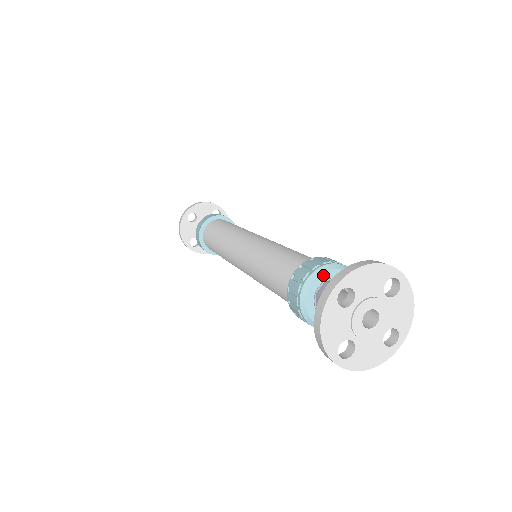
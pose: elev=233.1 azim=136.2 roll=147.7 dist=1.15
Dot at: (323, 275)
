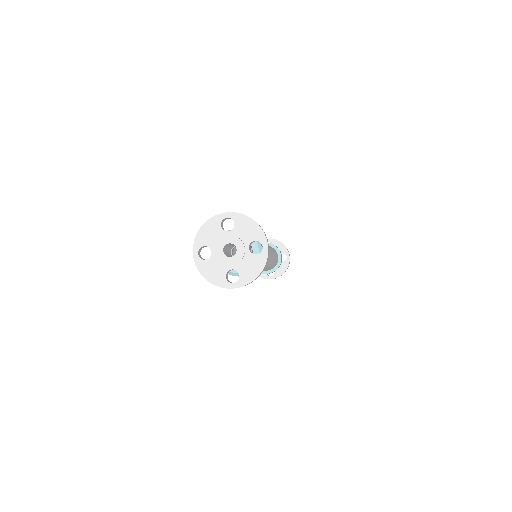
Dot at: occluded
